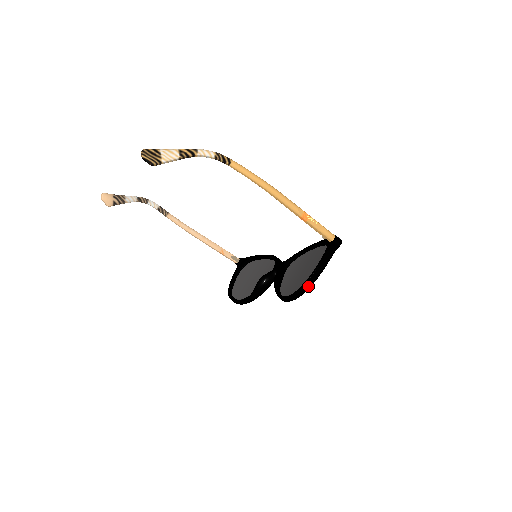
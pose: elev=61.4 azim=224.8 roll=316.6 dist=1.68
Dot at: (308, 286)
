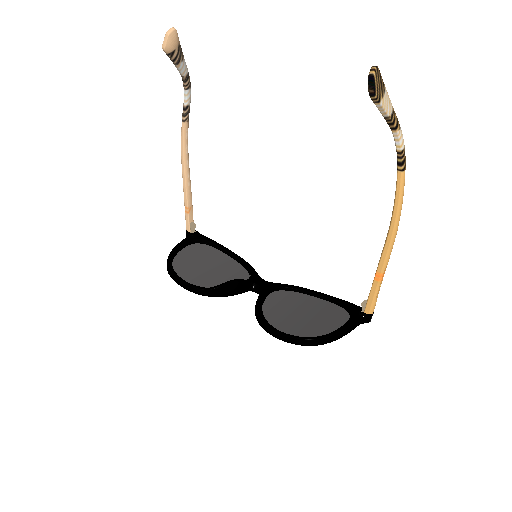
Dot at: (322, 342)
